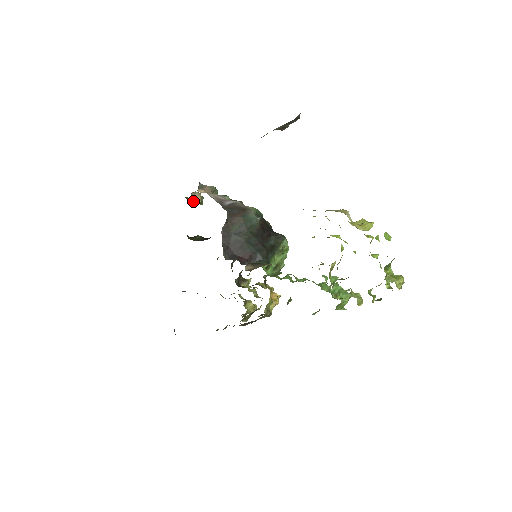
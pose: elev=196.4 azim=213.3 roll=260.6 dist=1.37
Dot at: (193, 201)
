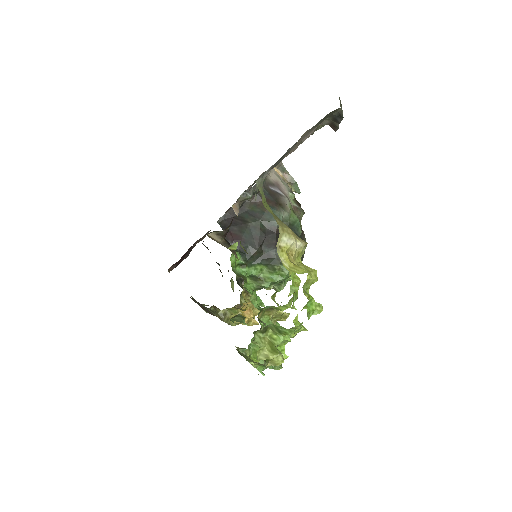
Dot at: occluded
